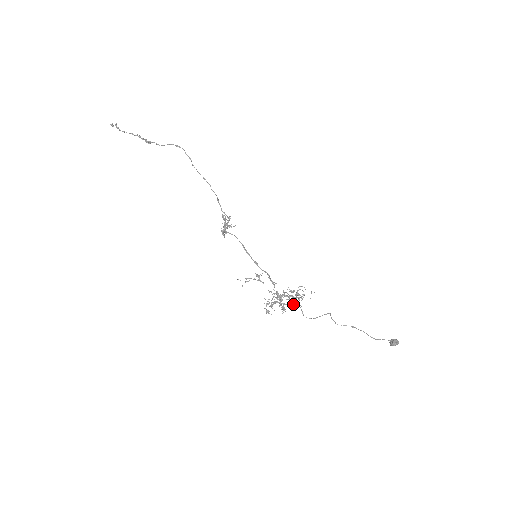
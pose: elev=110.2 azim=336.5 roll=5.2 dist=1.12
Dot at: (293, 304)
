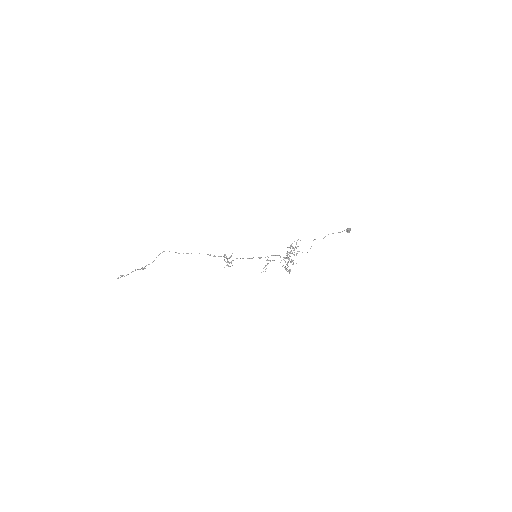
Dot at: (296, 254)
